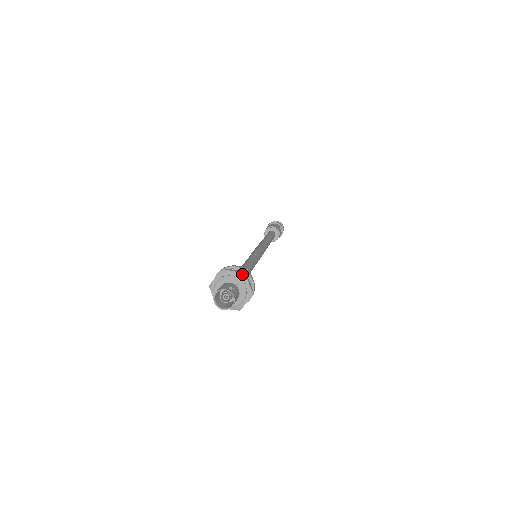
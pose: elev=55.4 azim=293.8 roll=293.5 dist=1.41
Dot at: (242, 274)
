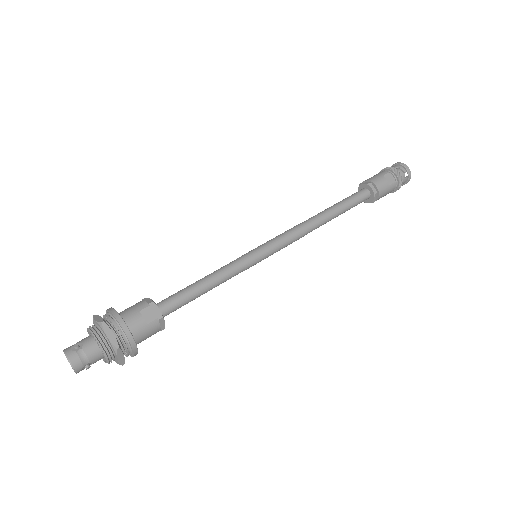
Dot at: (99, 324)
